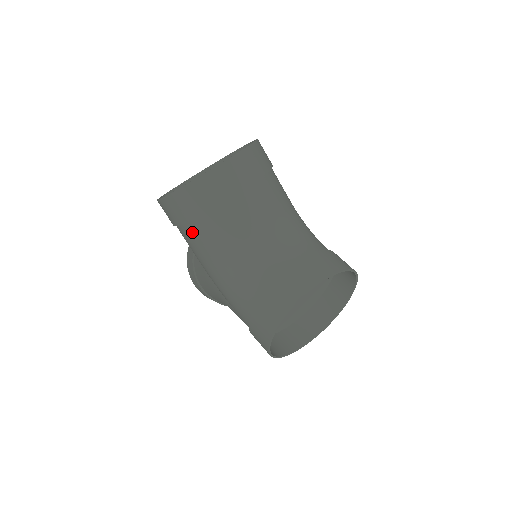
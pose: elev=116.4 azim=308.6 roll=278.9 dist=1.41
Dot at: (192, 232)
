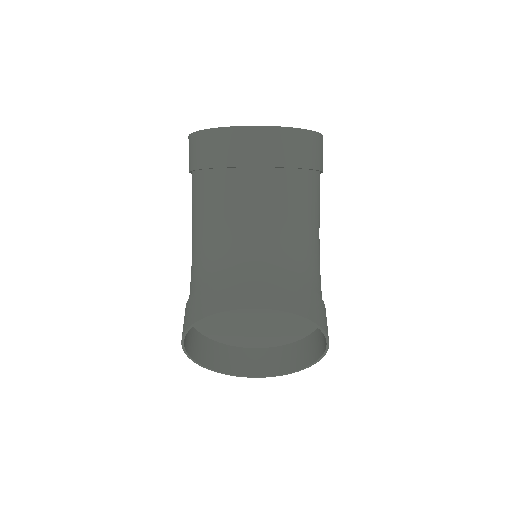
Dot at: (194, 184)
